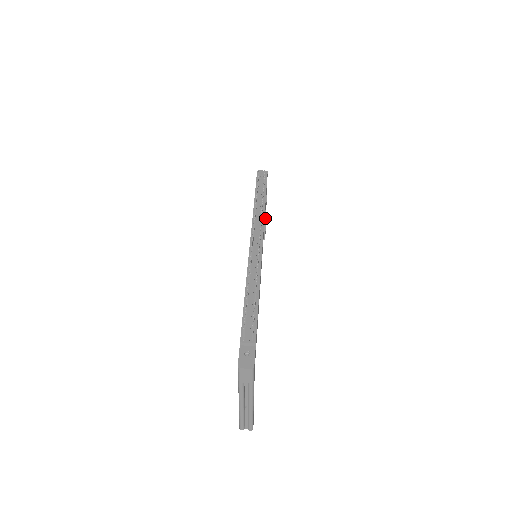
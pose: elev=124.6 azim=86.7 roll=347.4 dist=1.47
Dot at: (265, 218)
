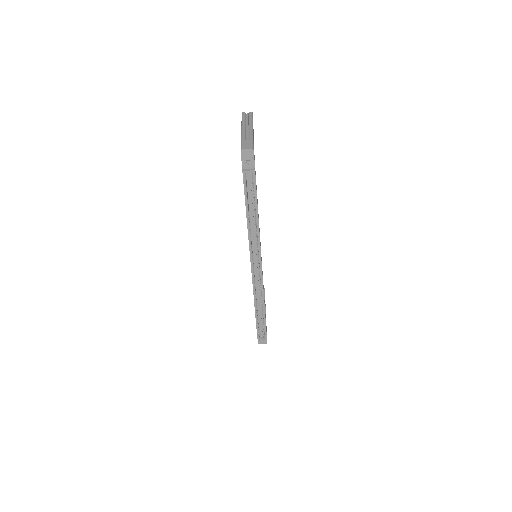
Dot at: occluded
